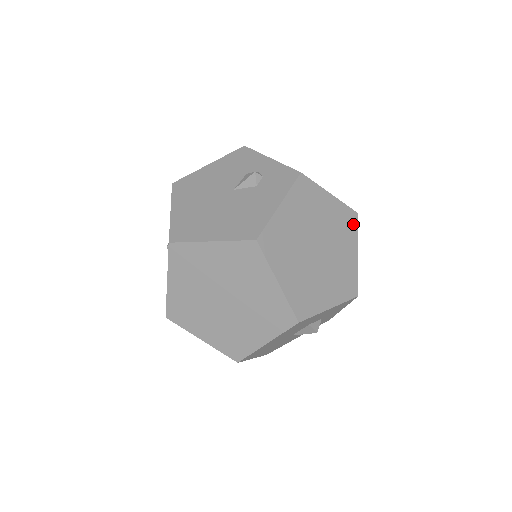
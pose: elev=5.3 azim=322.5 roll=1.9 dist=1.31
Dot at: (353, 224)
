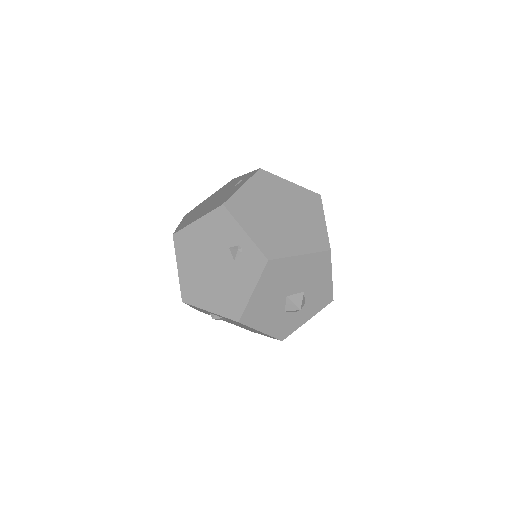
Dot at: occluded
